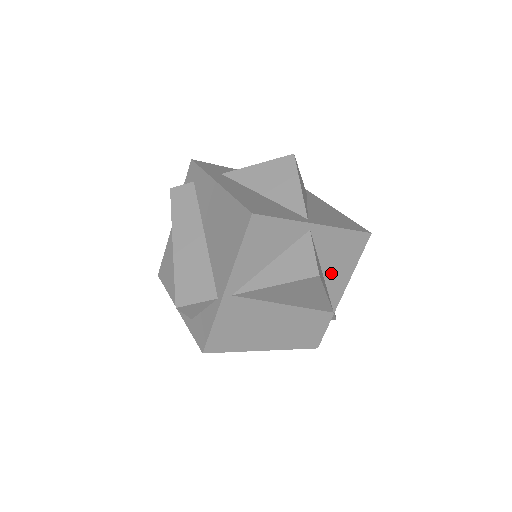
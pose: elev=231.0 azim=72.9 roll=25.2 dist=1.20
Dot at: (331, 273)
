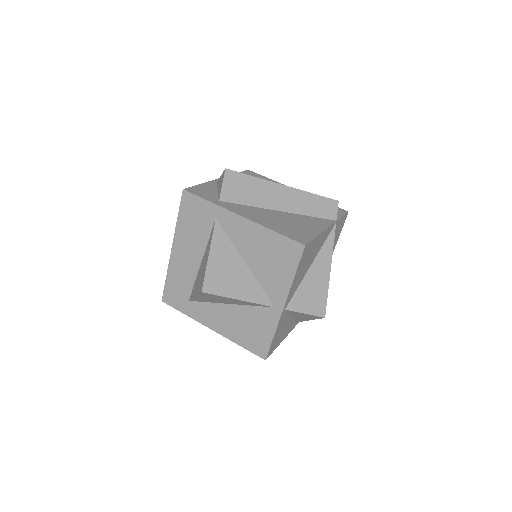
Dot at: (313, 256)
